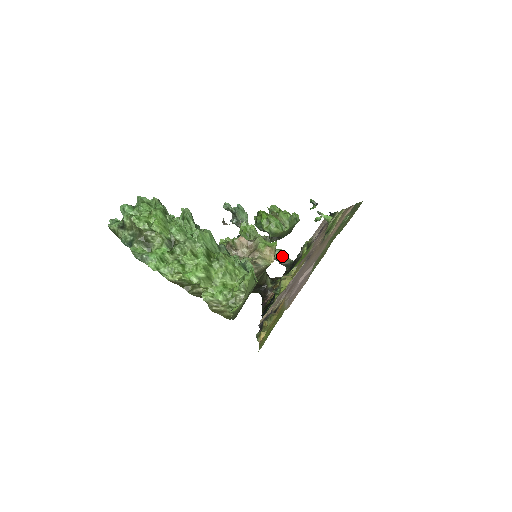
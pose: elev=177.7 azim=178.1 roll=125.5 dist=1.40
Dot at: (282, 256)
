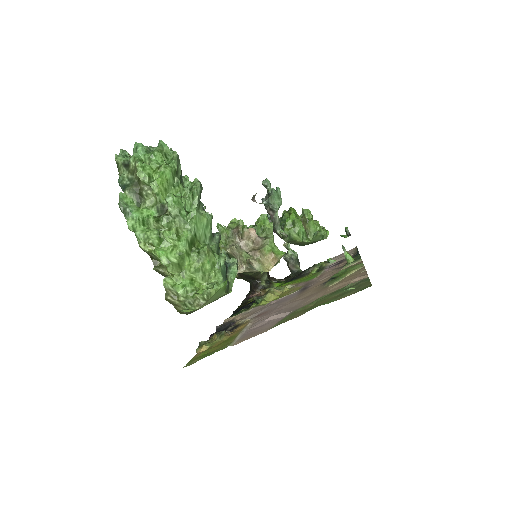
Dot at: (293, 260)
